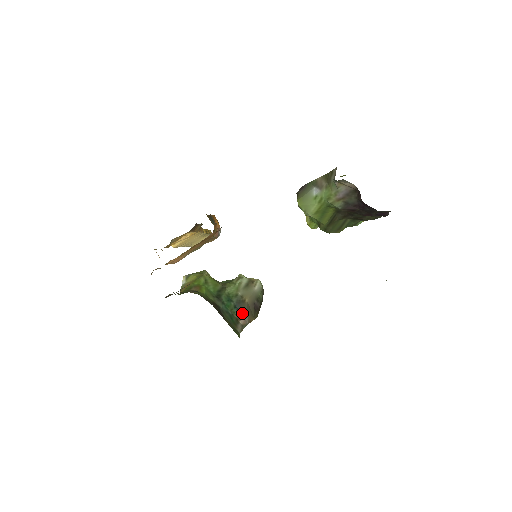
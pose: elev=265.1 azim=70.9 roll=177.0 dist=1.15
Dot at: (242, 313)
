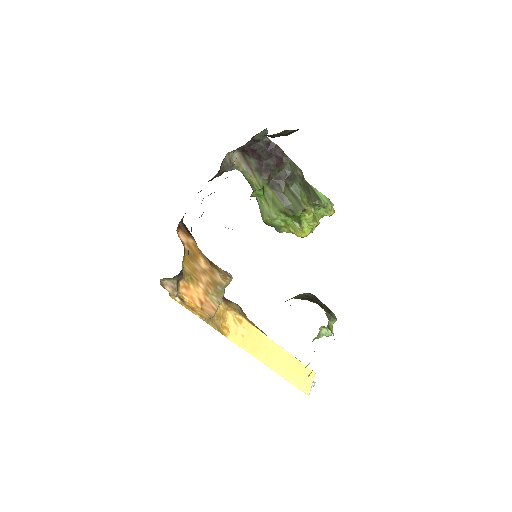
Dot at: occluded
